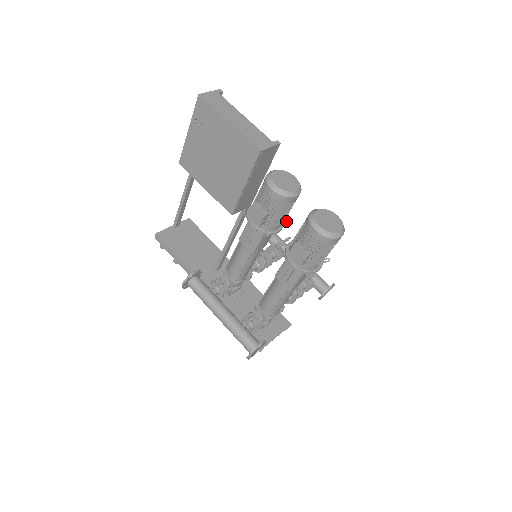
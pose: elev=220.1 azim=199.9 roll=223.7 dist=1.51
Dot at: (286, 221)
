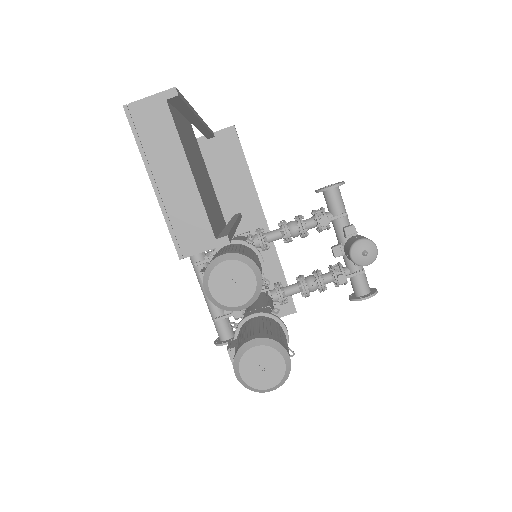
Dot at: occluded
